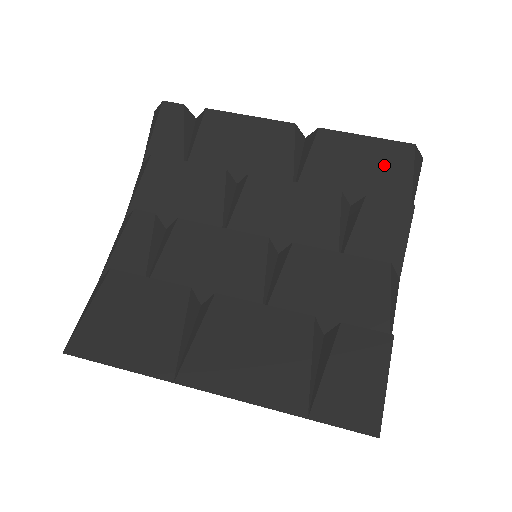
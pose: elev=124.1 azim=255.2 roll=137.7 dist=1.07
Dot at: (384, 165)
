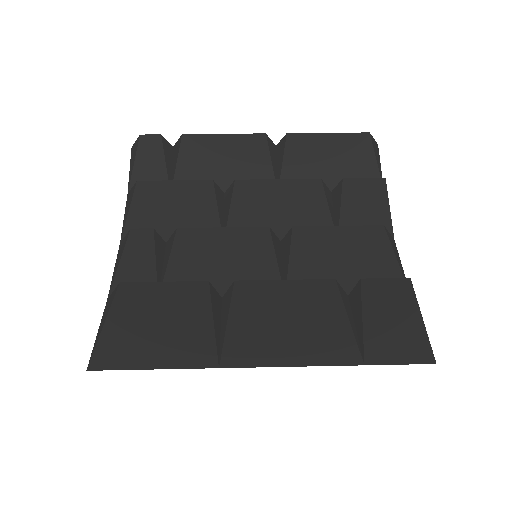
Dot at: (349, 153)
